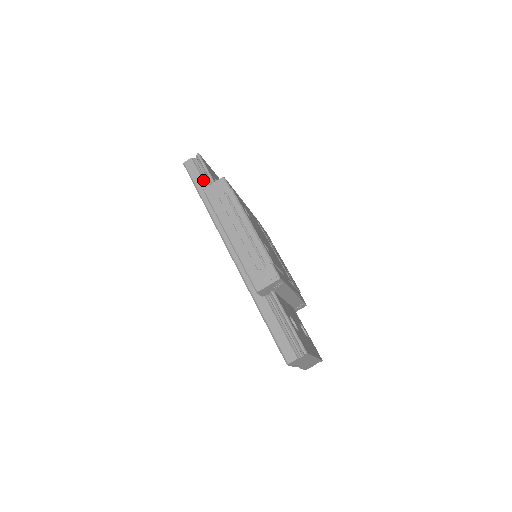
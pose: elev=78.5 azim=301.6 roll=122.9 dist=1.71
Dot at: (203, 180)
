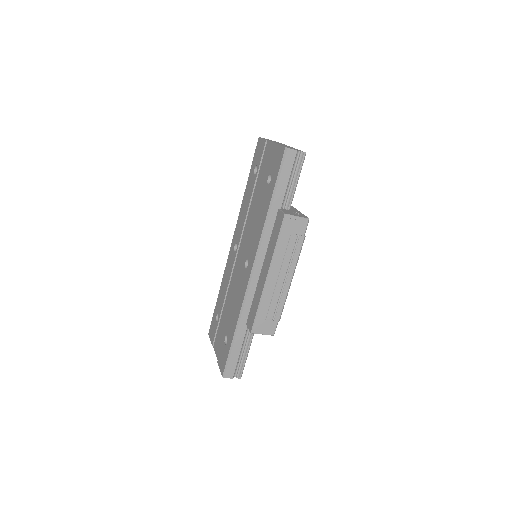
Dot at: (287, 186)
